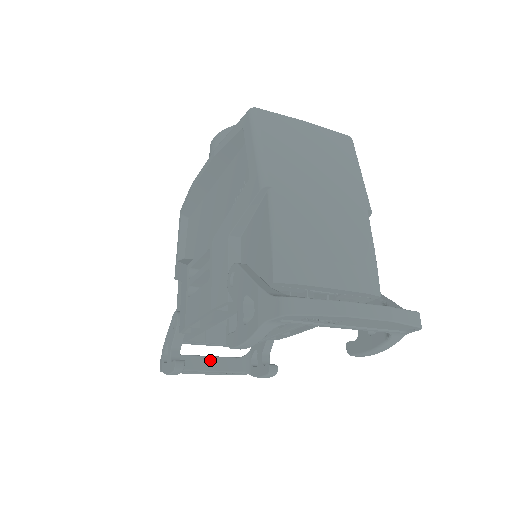
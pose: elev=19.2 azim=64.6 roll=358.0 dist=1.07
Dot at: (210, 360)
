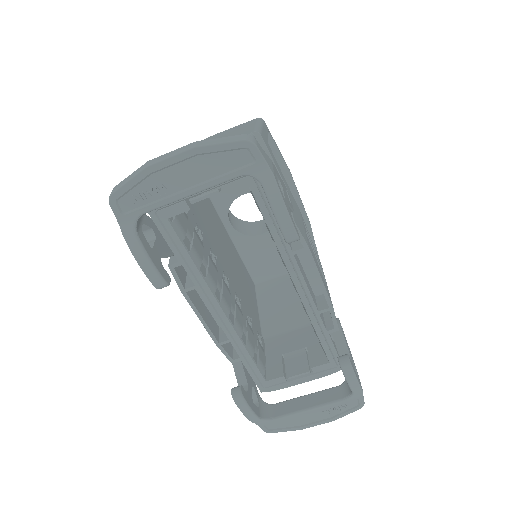
Dot at: (307, 398)
